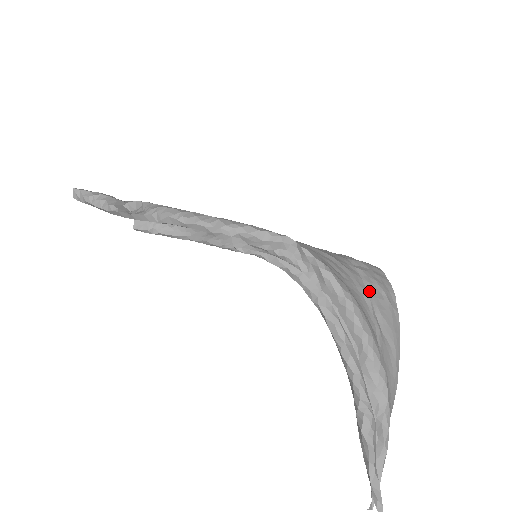
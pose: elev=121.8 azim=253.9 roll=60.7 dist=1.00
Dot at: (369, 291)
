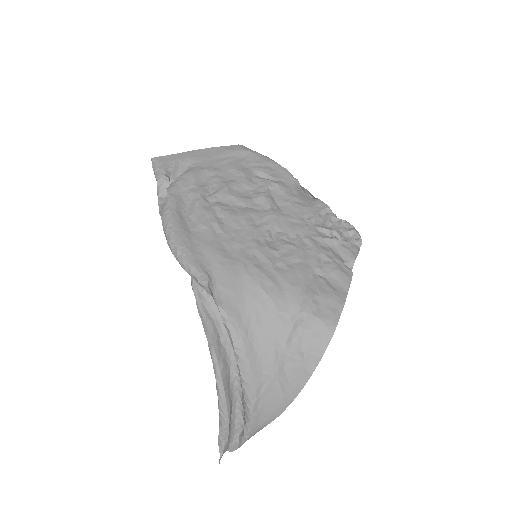
Dot at: (286, 348)
